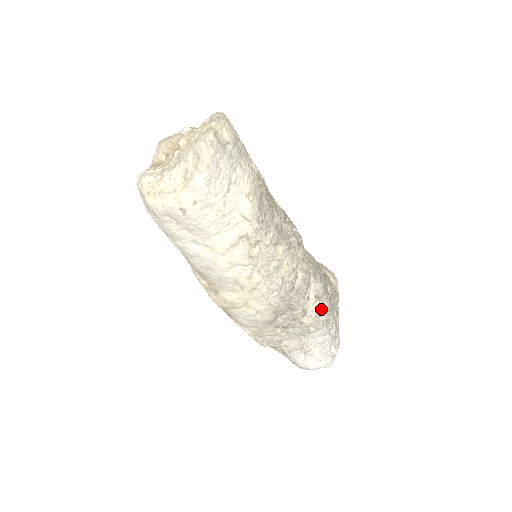
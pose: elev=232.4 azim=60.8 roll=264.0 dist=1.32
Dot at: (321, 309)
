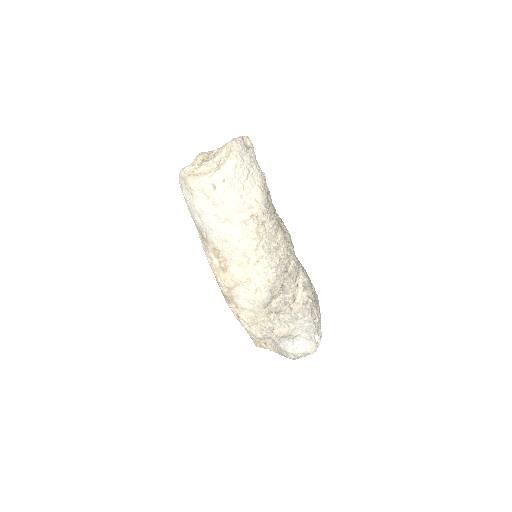
Dot at: (307, 298)
